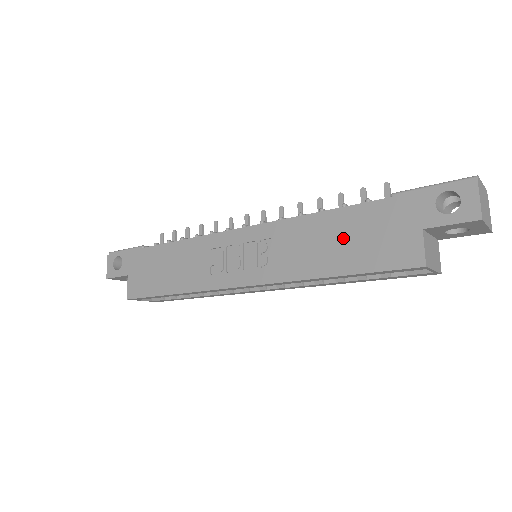
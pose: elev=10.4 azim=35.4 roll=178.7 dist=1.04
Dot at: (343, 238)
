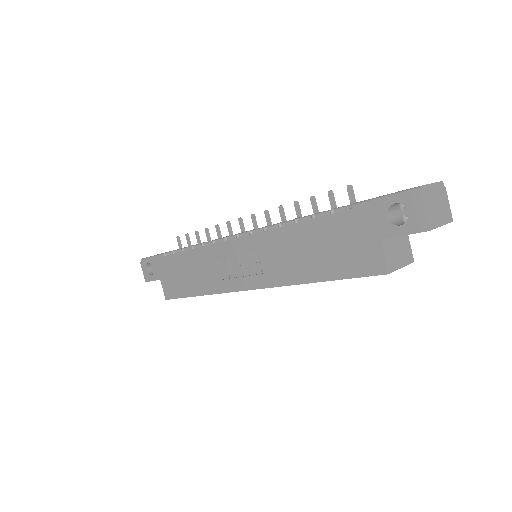
Dot at: (317, 248)
